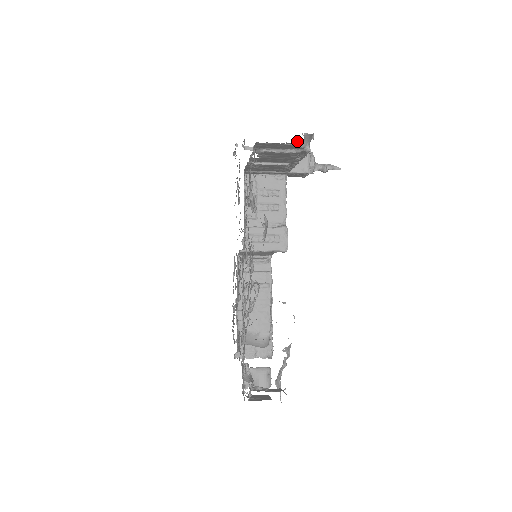
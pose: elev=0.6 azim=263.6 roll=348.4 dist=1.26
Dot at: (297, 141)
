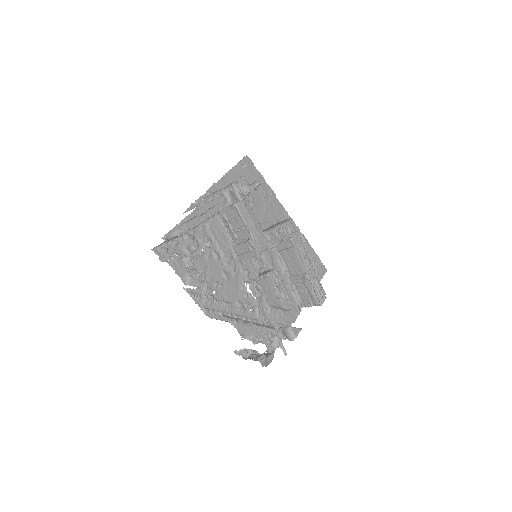
Dot at: (201, 204)
